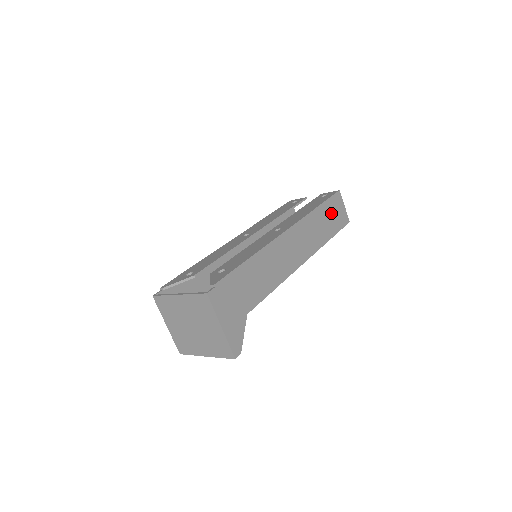
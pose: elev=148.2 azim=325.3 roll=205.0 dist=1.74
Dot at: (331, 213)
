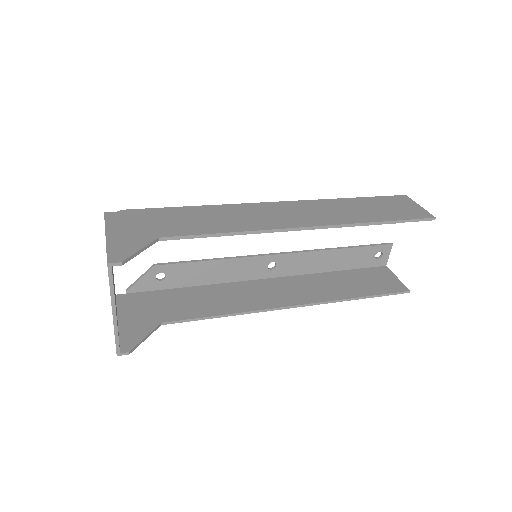
Dot at: (383, 206)
